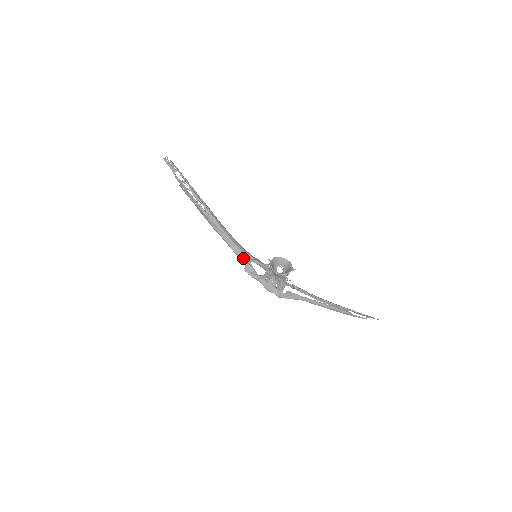
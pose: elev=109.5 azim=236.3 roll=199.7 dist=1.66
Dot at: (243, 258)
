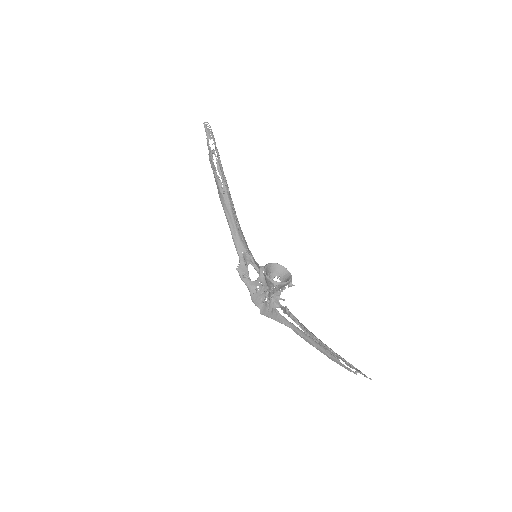
Dot at: (241, 254)
